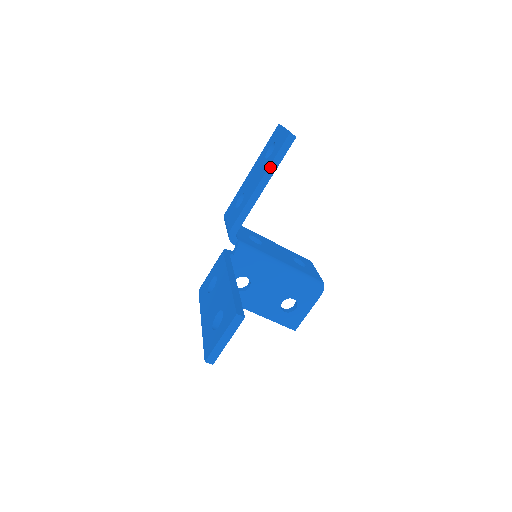
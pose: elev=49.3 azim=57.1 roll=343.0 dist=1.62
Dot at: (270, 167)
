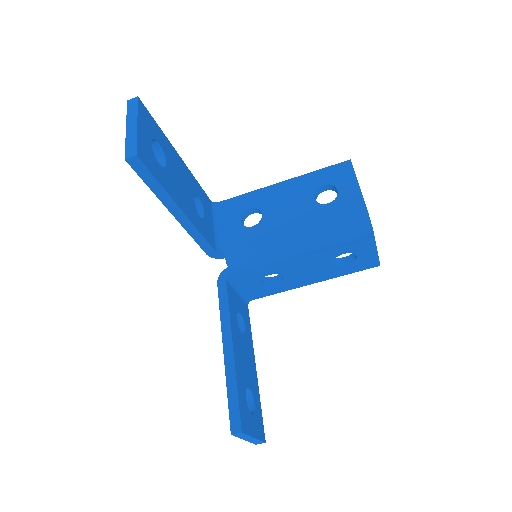
Dot at: (159, 197)
